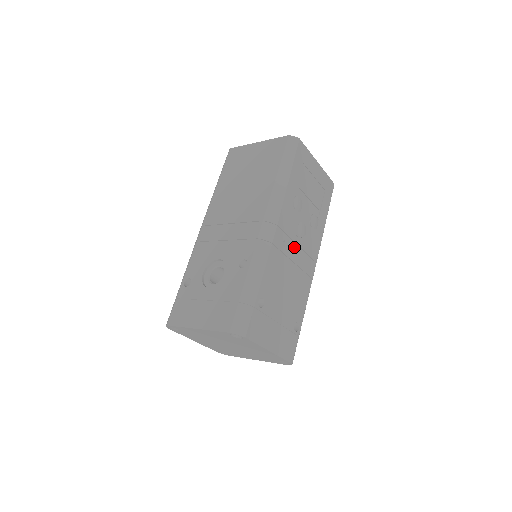
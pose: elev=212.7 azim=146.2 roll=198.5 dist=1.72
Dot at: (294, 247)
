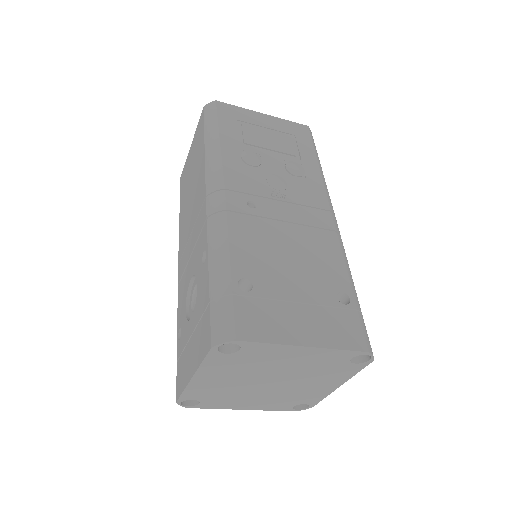
Dot at: (274, 204)
